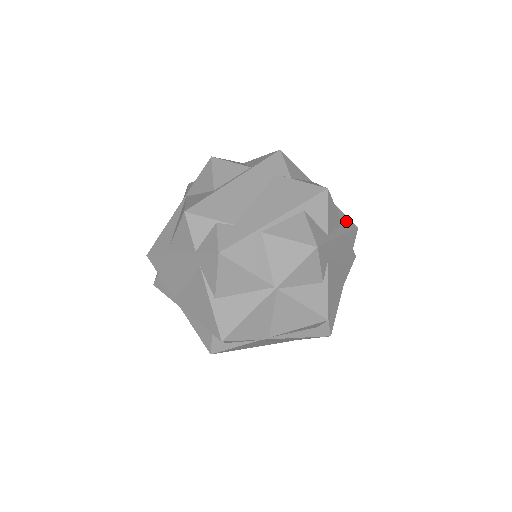
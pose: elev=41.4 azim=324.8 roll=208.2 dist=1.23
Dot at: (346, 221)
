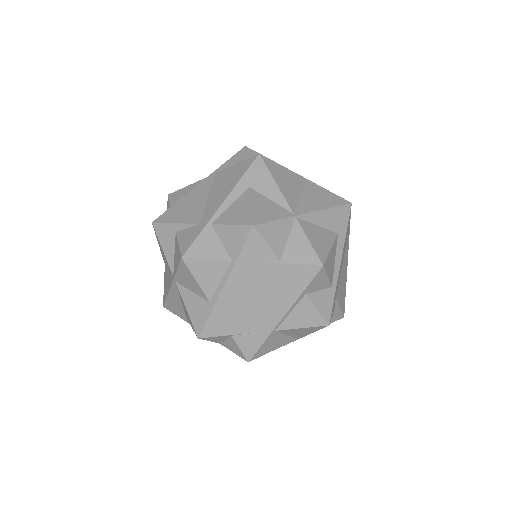
Dot at: (340, 219)
